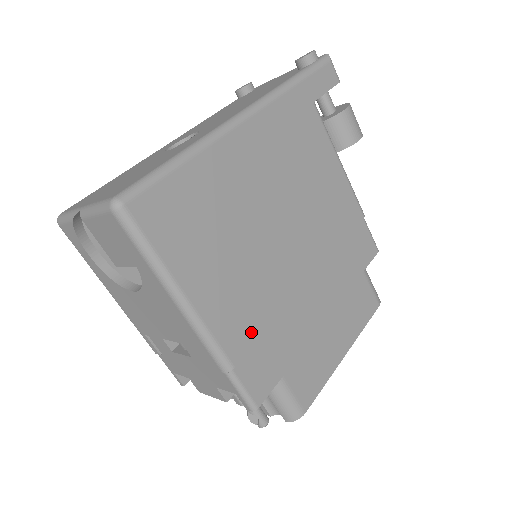
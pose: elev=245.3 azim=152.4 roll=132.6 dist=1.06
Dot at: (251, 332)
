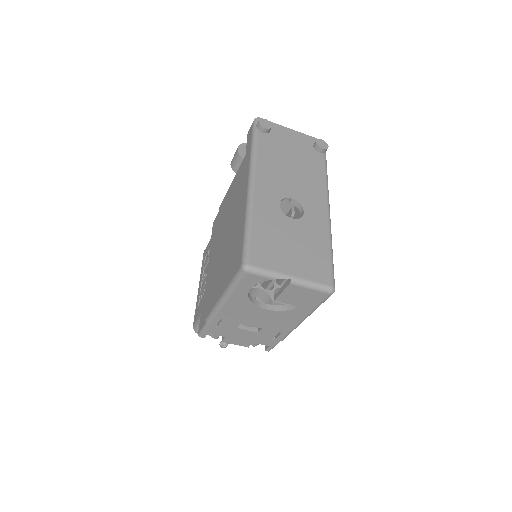
Dot at: occluded
